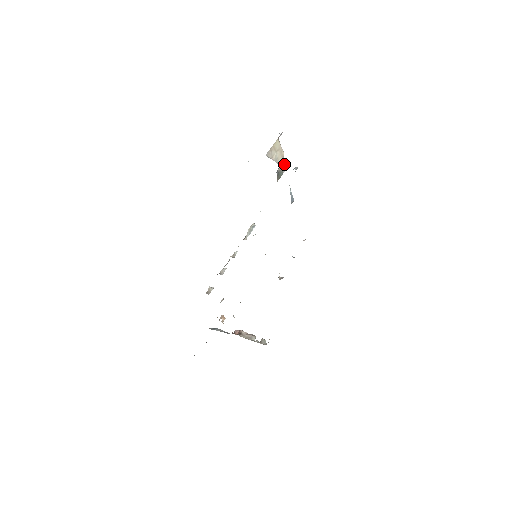
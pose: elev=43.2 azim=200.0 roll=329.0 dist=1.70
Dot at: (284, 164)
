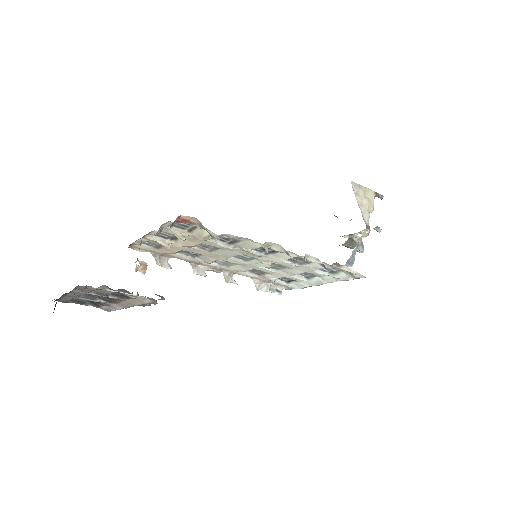
Dot at: (366, 220)
